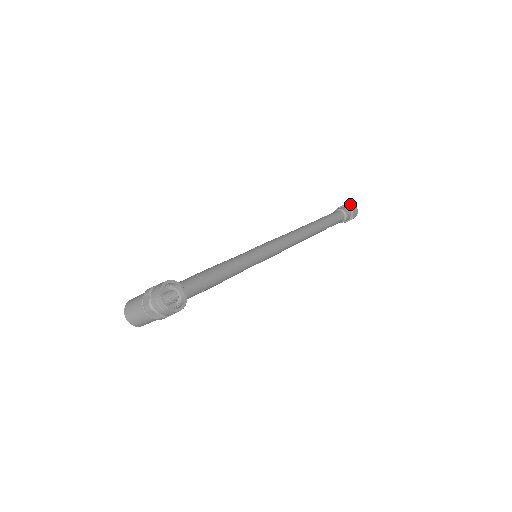
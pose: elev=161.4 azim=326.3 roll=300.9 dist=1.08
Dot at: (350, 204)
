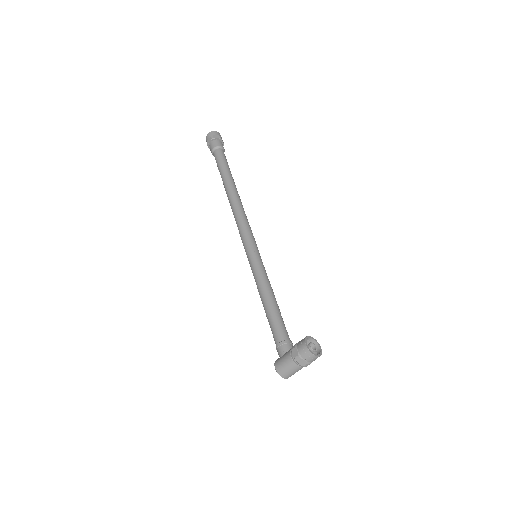
Dot at: (213, 134)
